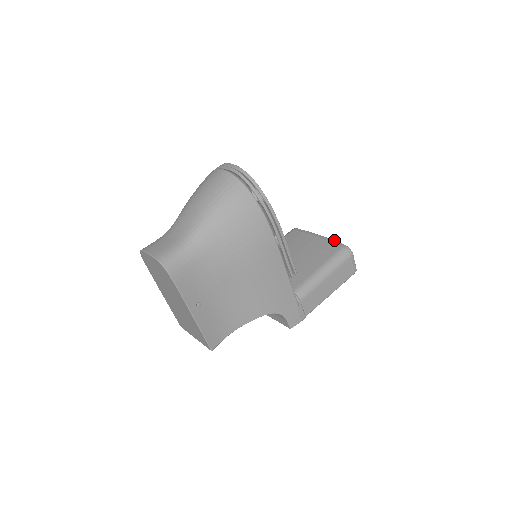
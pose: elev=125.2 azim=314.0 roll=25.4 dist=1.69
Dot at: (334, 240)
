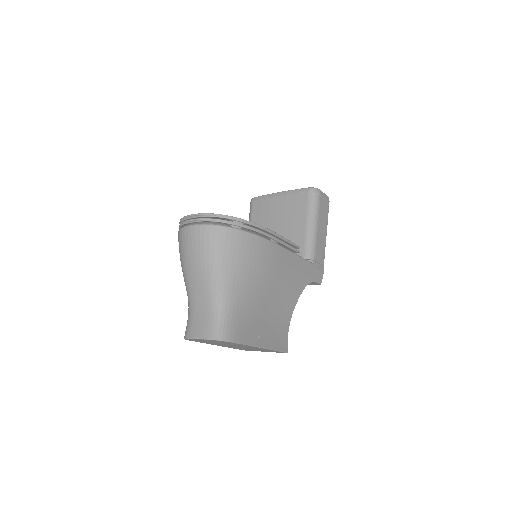
Dot at: (296, 189)
